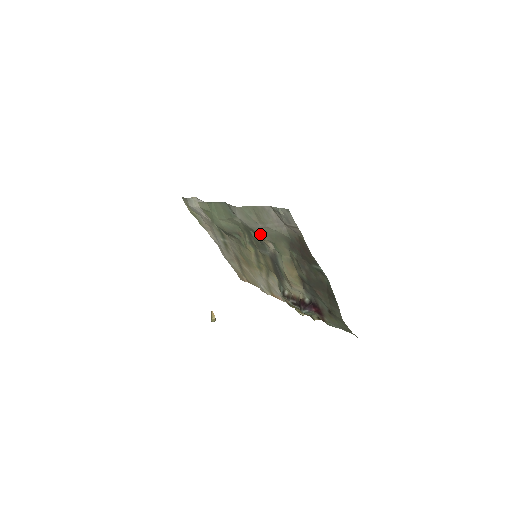
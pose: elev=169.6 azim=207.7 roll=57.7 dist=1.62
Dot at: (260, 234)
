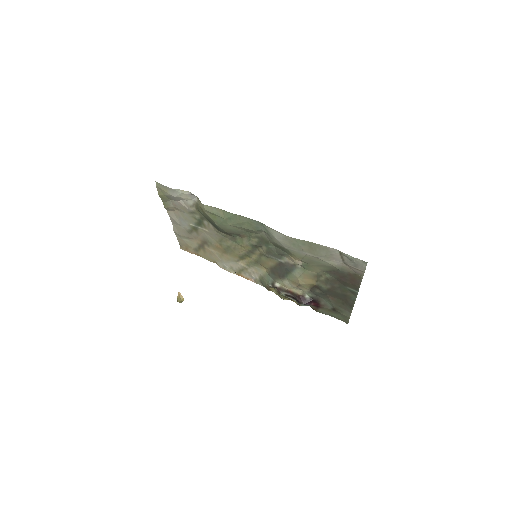
Dot at: (296, 255)
